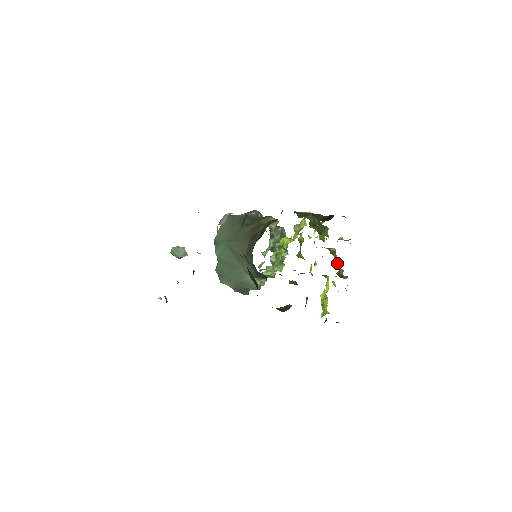
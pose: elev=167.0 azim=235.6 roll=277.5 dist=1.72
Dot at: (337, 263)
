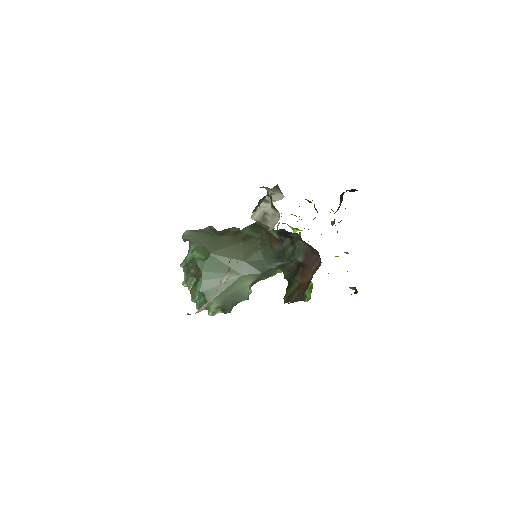
Dot at: occluded
